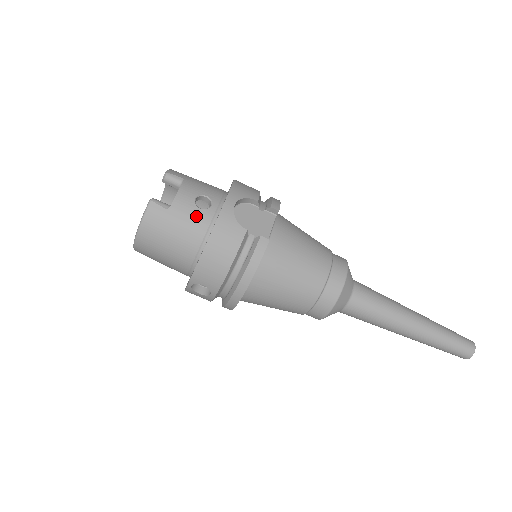
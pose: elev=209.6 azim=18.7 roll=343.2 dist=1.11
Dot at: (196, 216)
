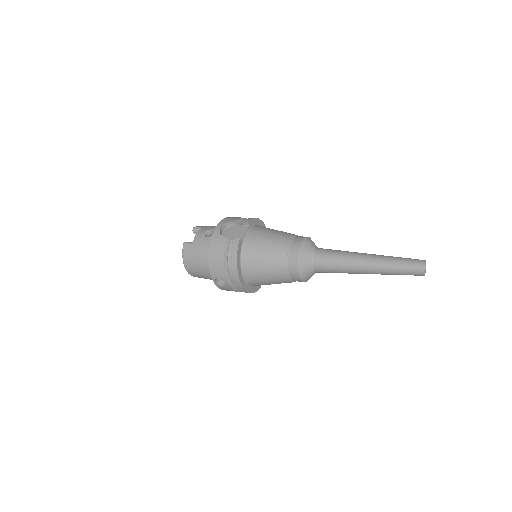
Dot at: (205, 242)
